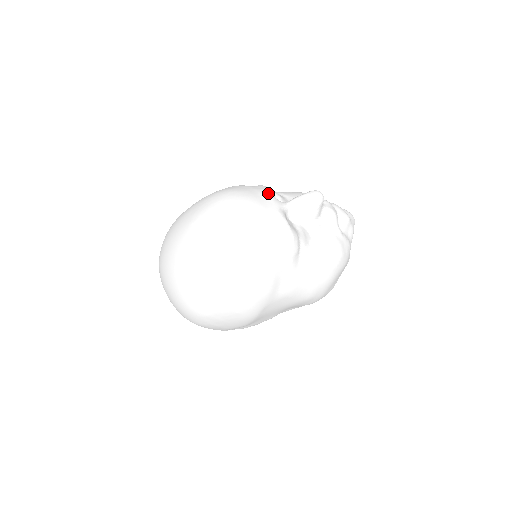
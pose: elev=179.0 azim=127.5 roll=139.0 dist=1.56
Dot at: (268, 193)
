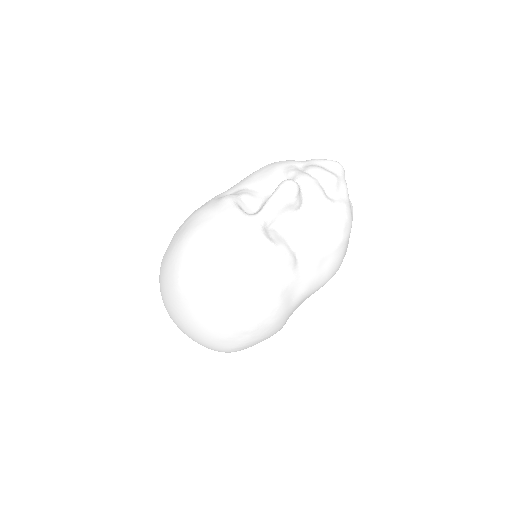
Dot at: (236, 214)
